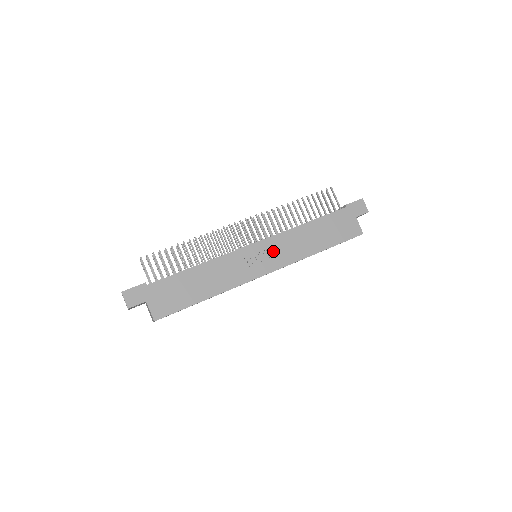
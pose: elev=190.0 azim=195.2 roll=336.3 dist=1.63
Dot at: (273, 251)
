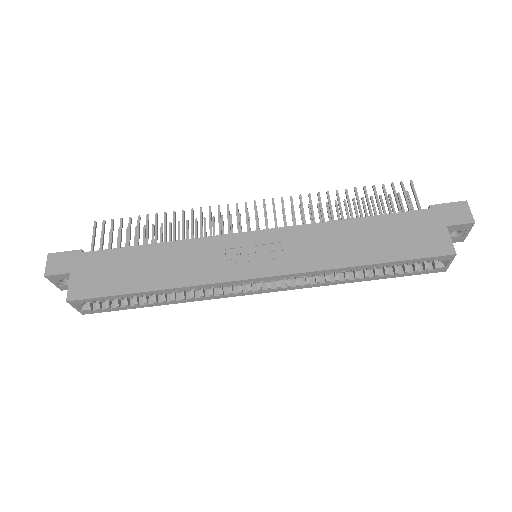
Dot at: (279, 248)
